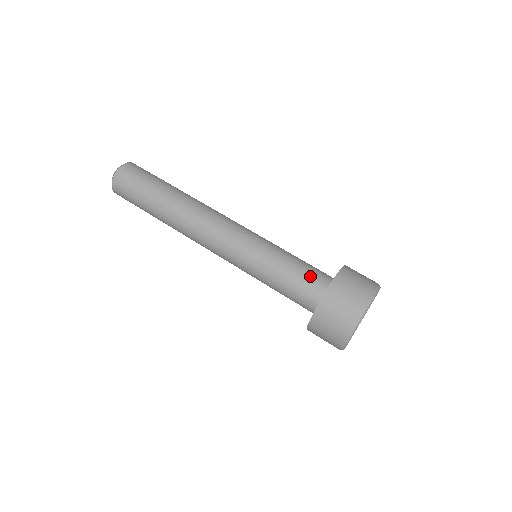
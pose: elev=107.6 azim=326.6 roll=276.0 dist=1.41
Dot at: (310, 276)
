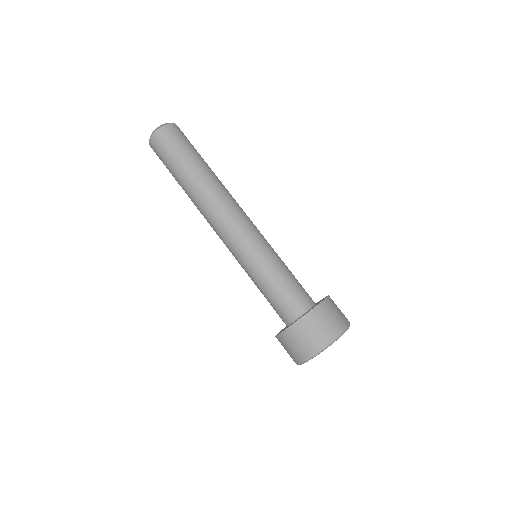
Dot at: (298, 293)
